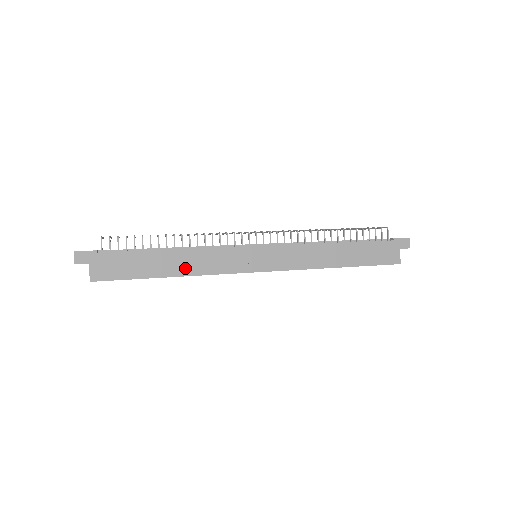
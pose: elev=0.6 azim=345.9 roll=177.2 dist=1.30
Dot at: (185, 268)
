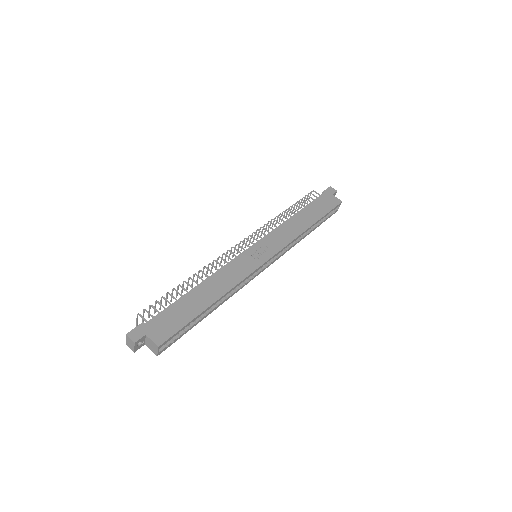
Dot at: (219, 290)
